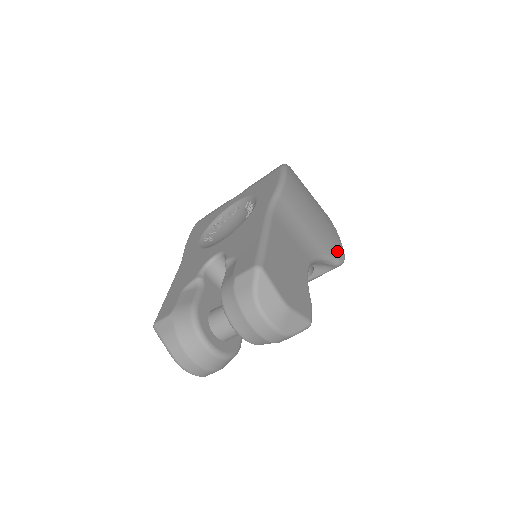
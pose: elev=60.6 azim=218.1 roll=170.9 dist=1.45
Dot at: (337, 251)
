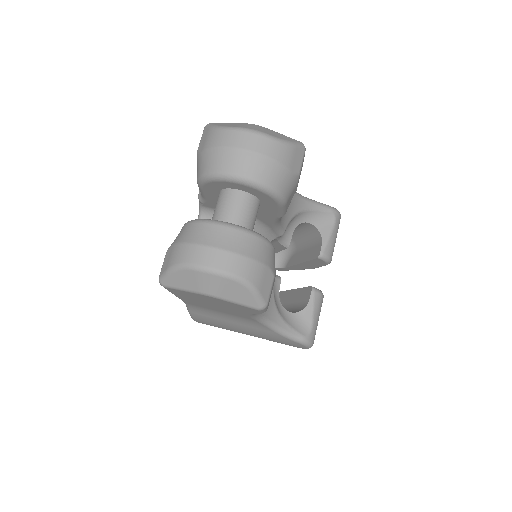
Dot at: occluded
